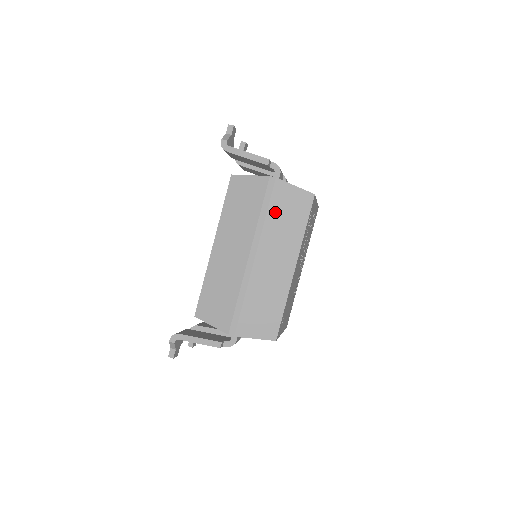
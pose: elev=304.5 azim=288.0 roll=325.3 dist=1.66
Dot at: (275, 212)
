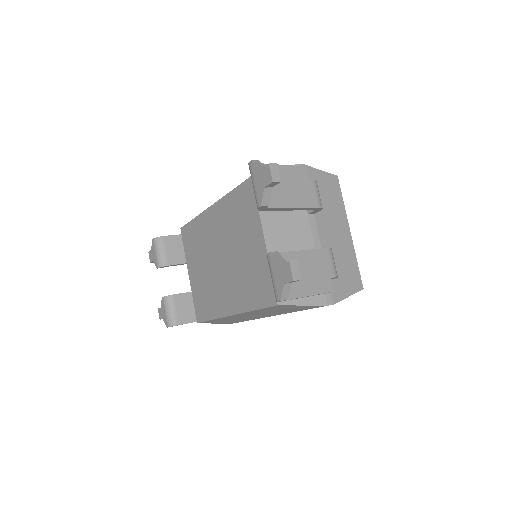
Dot at: occluded
